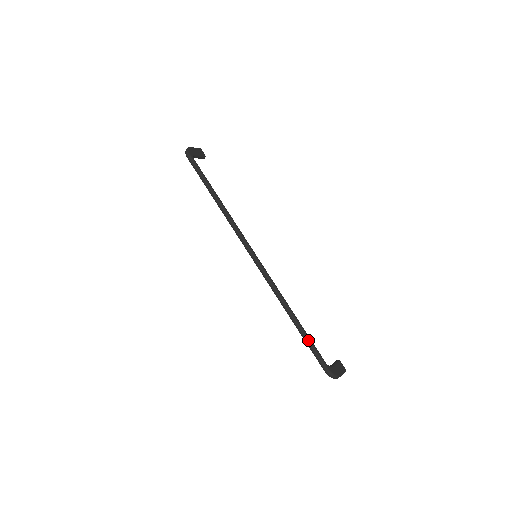
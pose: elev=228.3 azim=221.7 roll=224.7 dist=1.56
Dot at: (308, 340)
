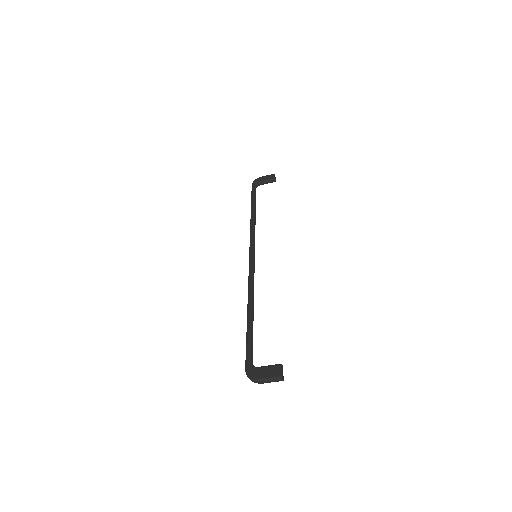
Dot at: (246, 335)
